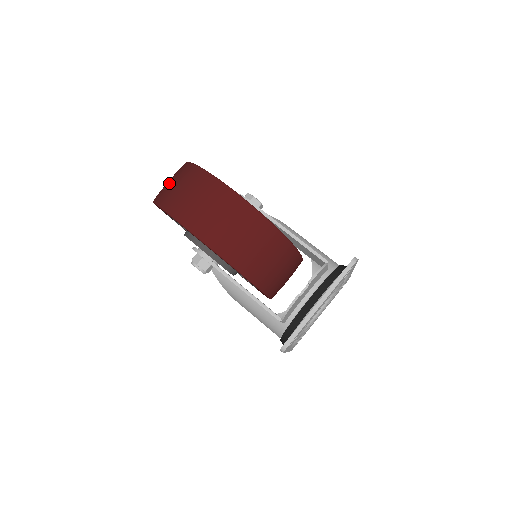
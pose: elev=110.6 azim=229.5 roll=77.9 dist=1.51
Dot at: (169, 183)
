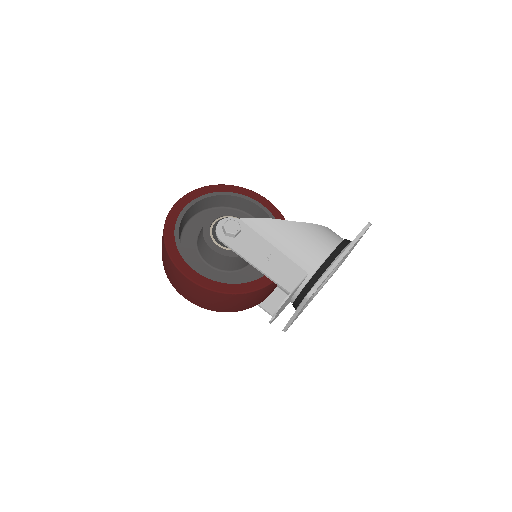
Dot at: occluded
